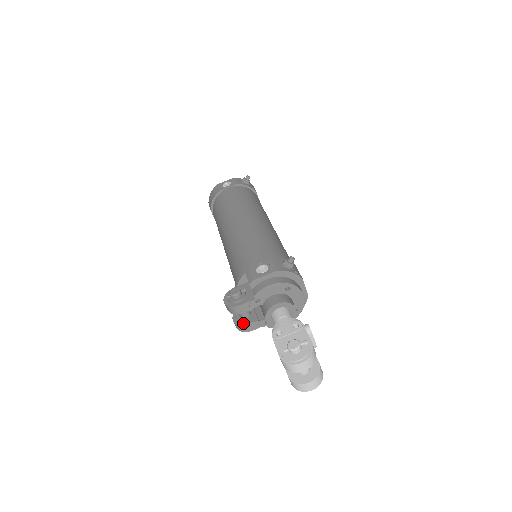
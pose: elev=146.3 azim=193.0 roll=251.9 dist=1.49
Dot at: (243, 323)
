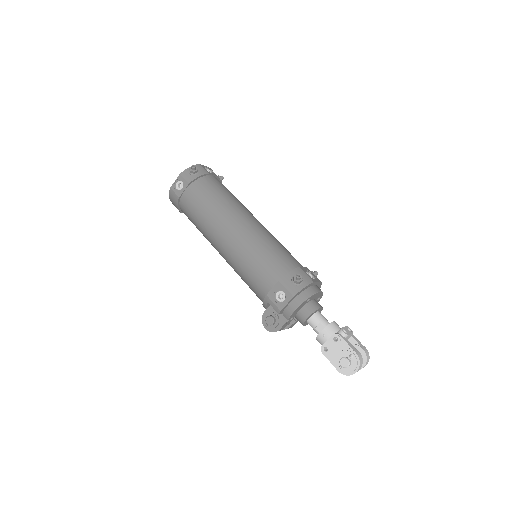
Dot at: (285, 328)
